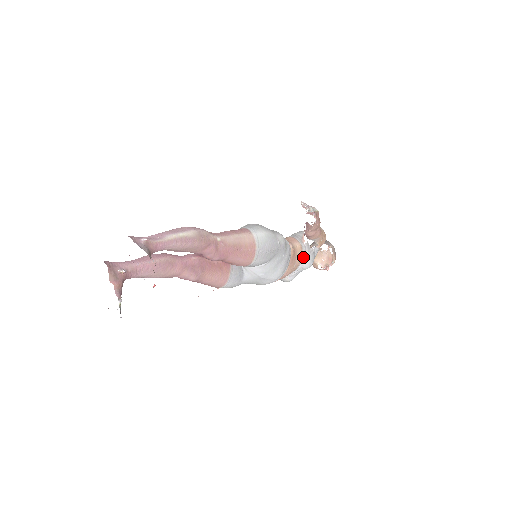
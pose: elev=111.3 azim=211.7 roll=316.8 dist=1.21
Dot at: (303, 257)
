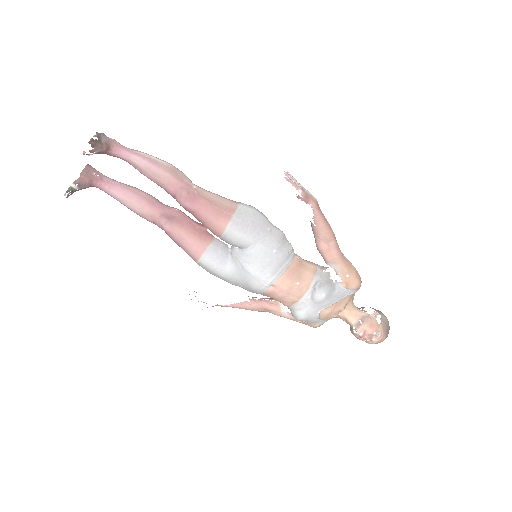
Dot at: (315, 282)
